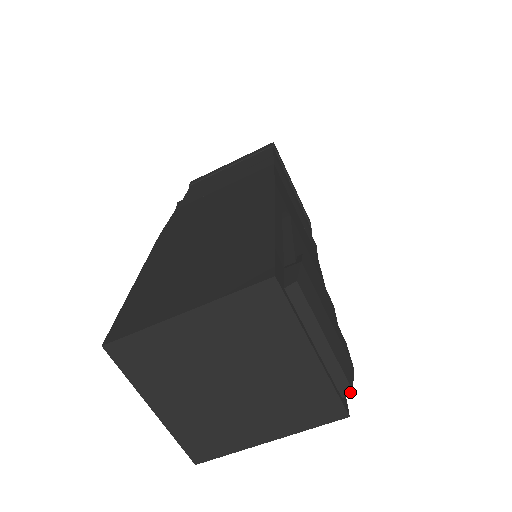
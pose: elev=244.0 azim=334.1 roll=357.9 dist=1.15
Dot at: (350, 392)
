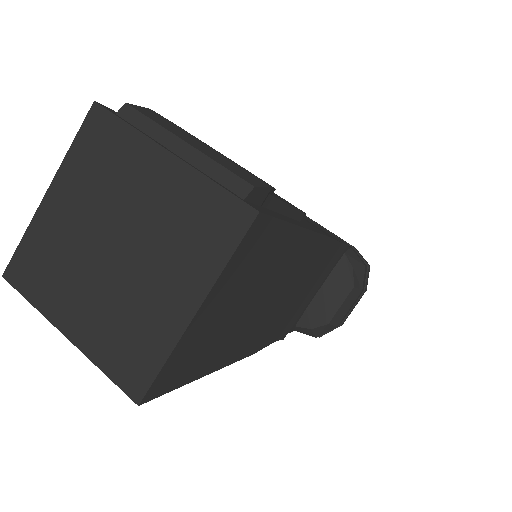
Dot at: (251, 189)
